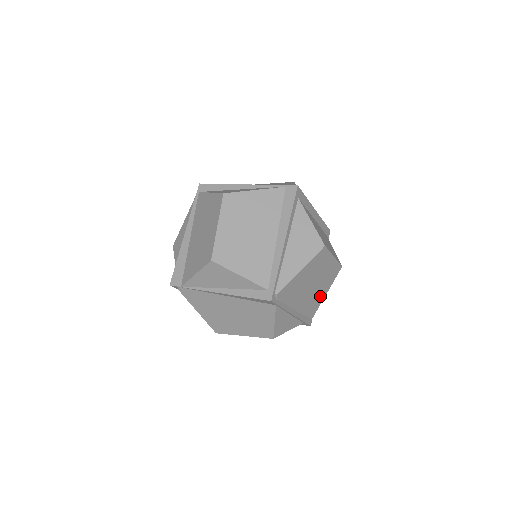
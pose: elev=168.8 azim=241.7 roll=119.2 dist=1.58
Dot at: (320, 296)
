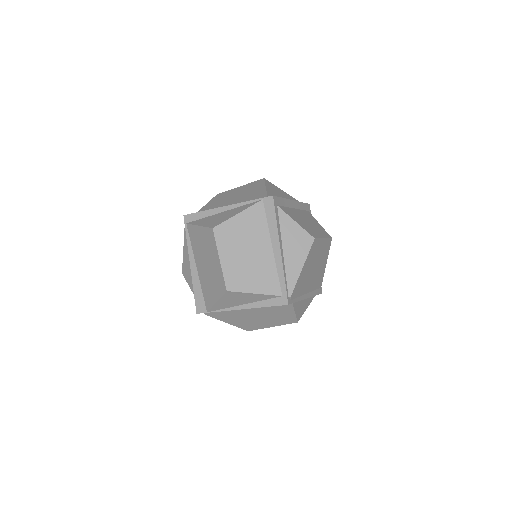
Dot at: (322, 269)
